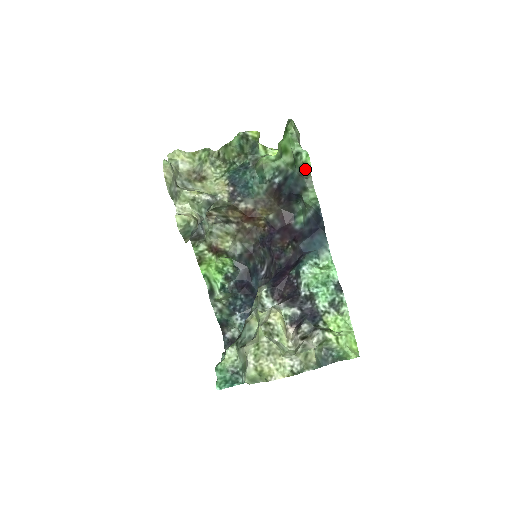
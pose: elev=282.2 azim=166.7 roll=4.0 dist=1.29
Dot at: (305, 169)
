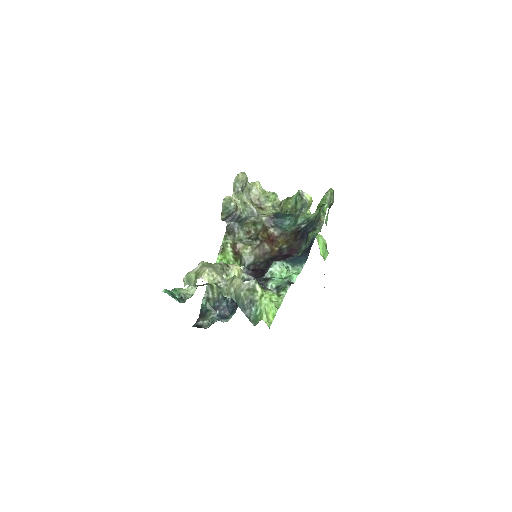
Dot at: (322, 216)
